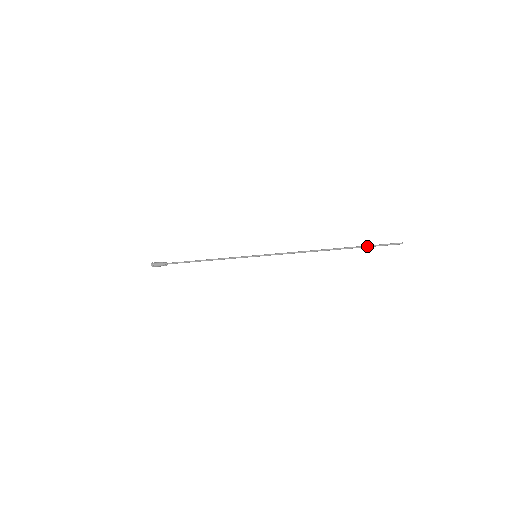
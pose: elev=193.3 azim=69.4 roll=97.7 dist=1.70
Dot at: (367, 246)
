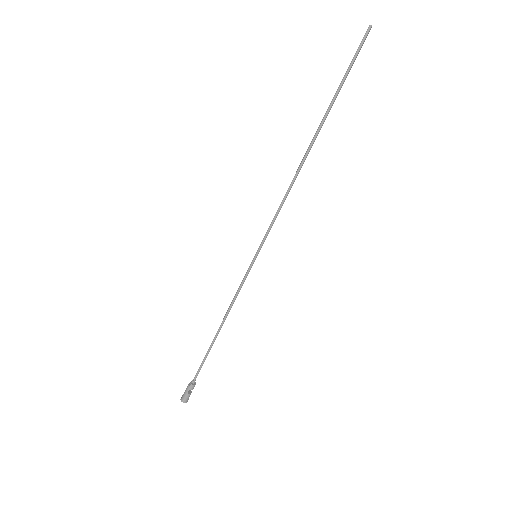
Dot at: (340, 84)
